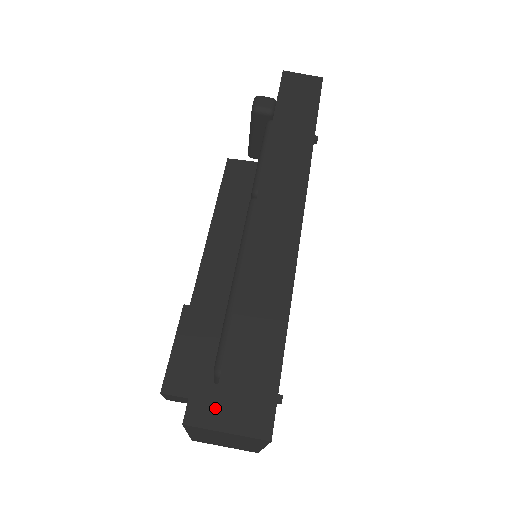
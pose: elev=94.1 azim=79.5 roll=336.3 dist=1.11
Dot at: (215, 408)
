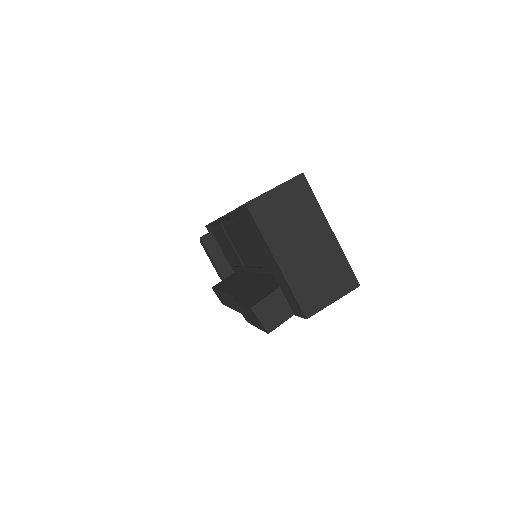
Dot at: occluded
